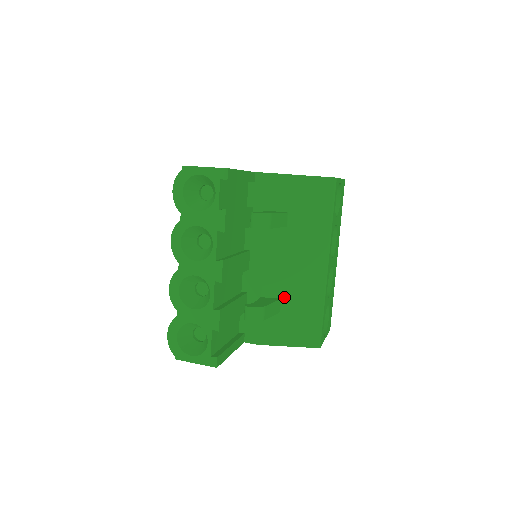
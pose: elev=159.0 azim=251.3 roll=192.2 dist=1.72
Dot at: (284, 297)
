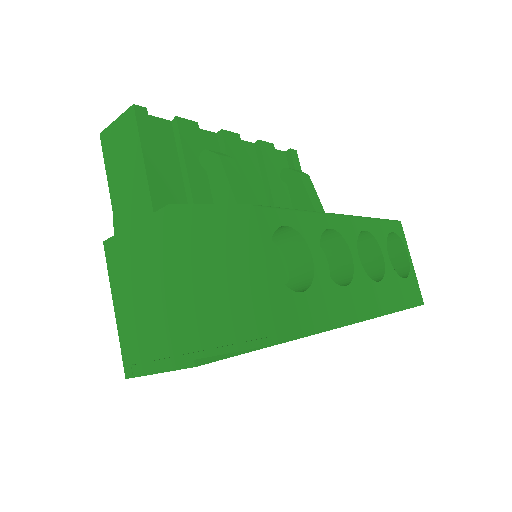
Dot at: occluded
